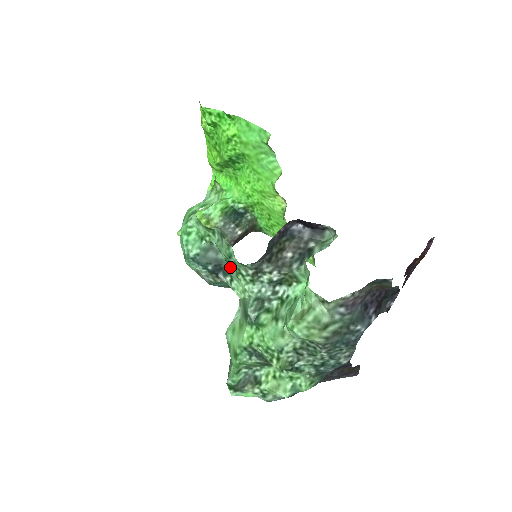
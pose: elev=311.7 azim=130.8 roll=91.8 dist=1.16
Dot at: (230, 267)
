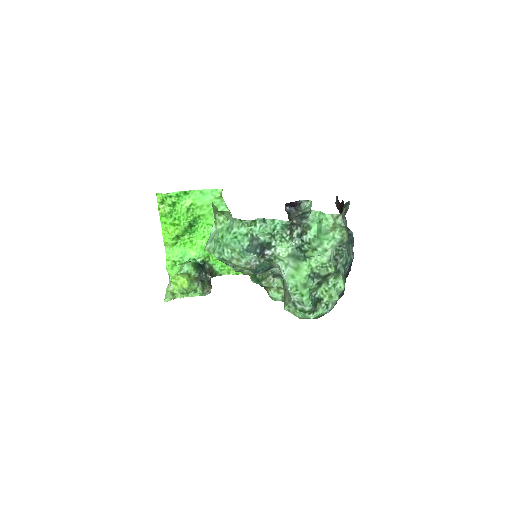
Dot at: (271, 242)
